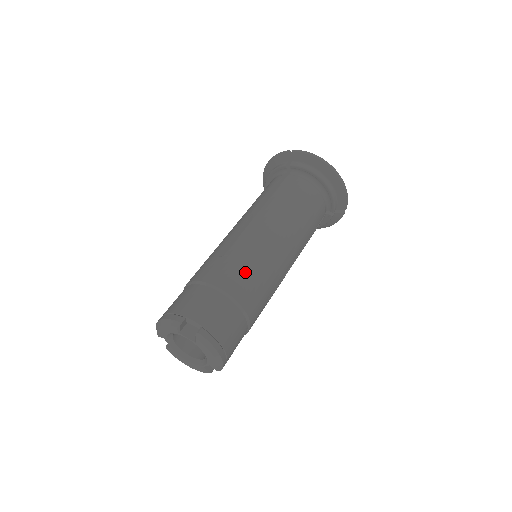
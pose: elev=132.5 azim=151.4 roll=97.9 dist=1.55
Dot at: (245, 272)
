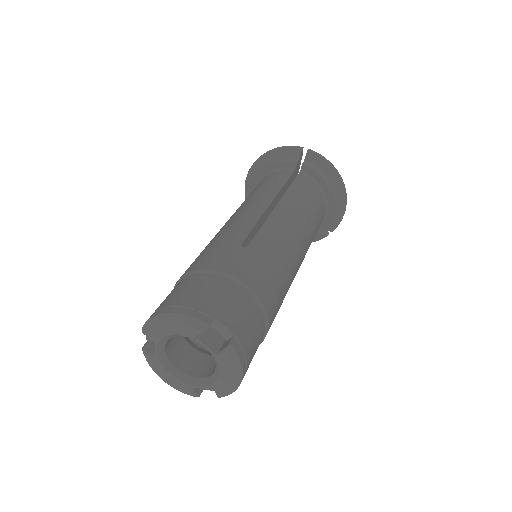
Dot at: (274, 275)
